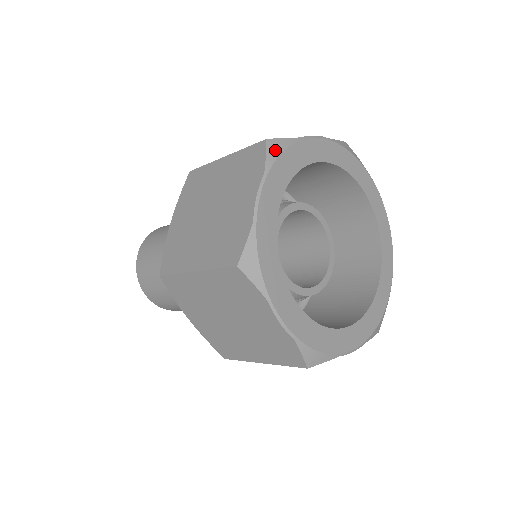
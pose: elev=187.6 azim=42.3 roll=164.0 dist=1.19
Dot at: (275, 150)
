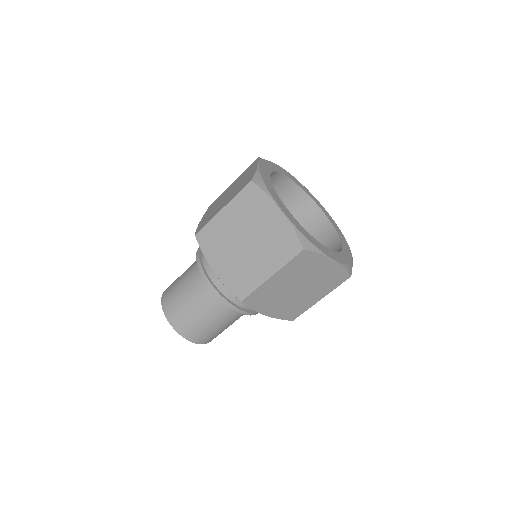
Dot at: (264, 159)
